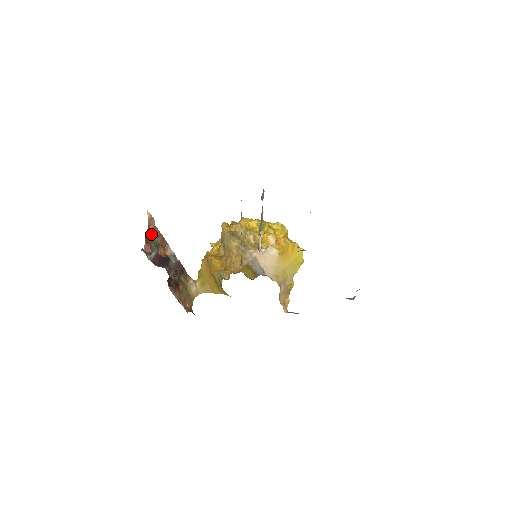
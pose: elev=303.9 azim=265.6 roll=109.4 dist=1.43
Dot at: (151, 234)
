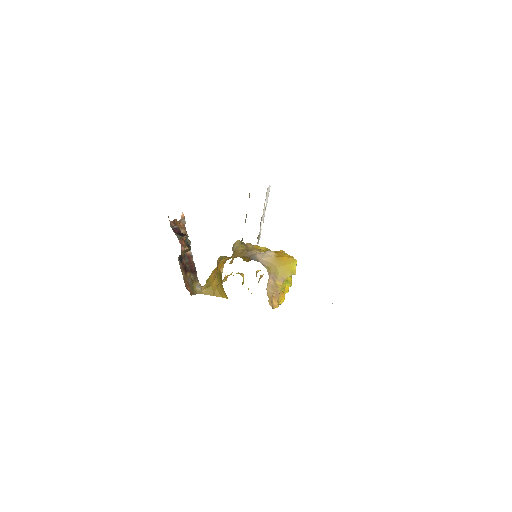
Dot at: (179, 226)
